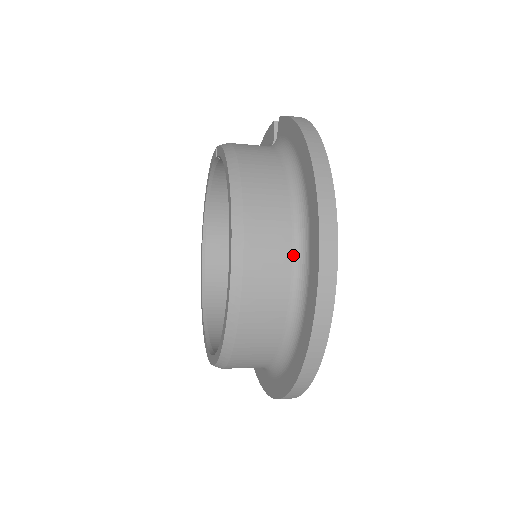
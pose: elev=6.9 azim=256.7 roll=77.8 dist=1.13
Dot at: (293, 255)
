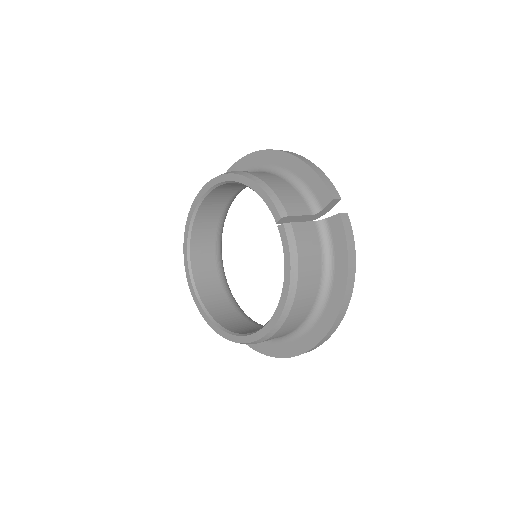
Dot at: (292, 332)
